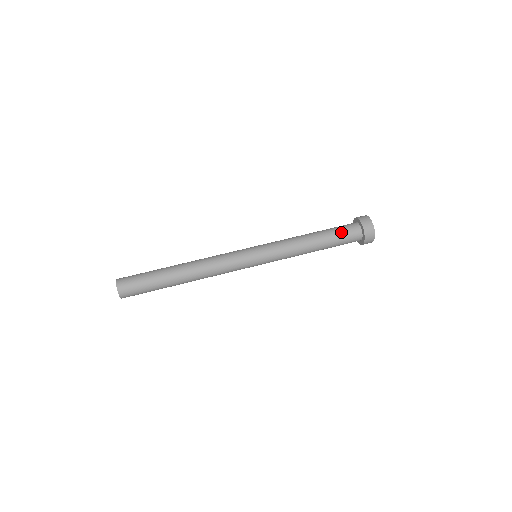
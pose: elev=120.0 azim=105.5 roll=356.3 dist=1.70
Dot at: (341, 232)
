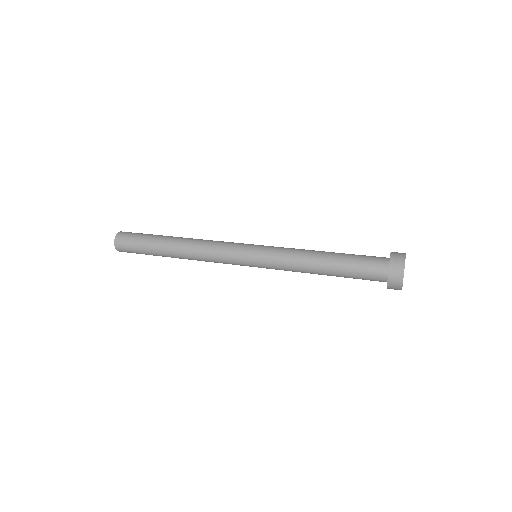
Dot at: (361, 259)
